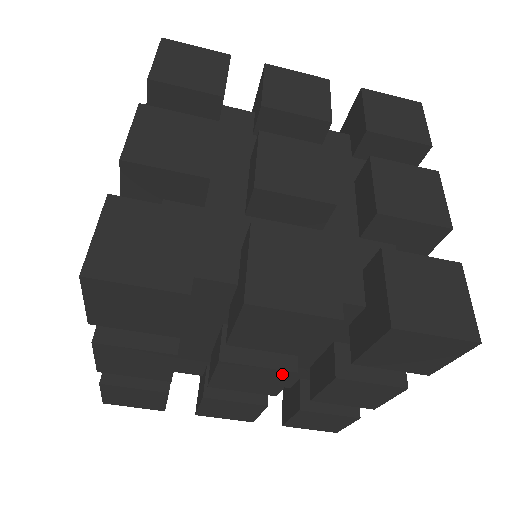
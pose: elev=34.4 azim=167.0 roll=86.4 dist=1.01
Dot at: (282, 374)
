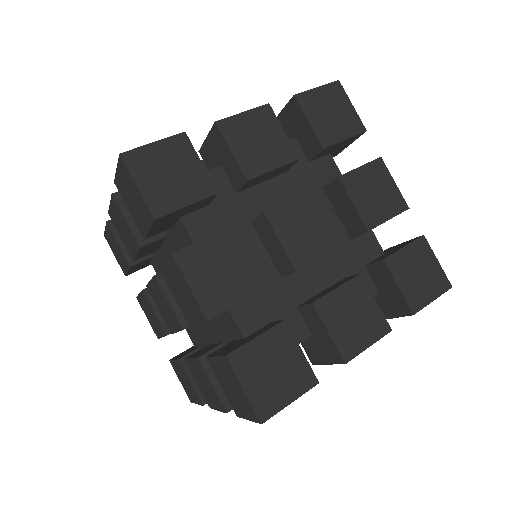
Dot at: (177, 322)
